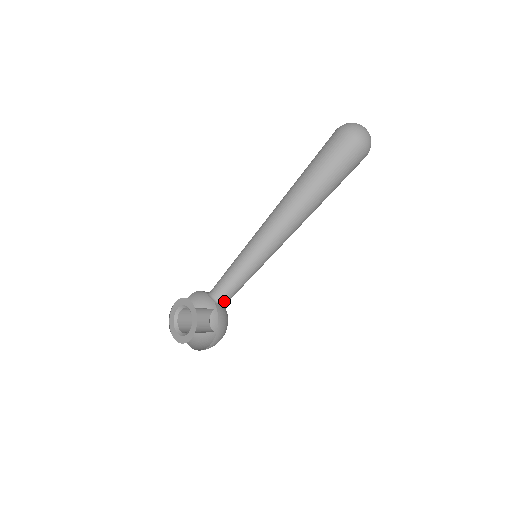
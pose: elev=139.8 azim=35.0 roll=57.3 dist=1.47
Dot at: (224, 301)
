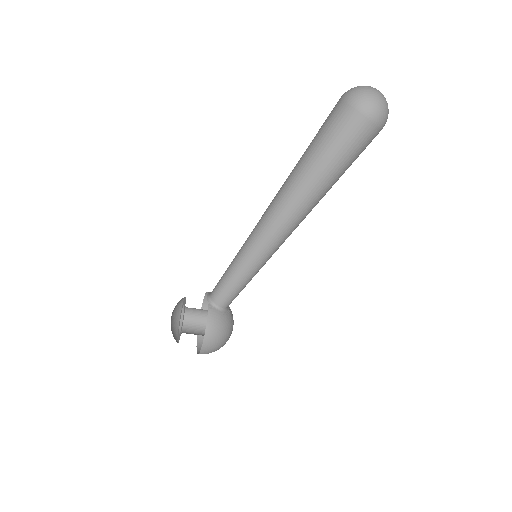
Dot at: (220, 304)
